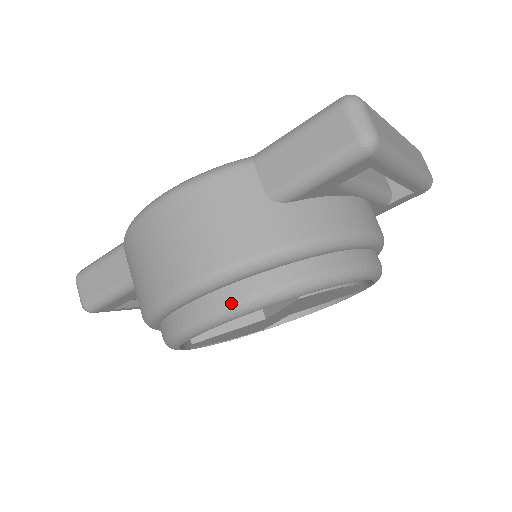
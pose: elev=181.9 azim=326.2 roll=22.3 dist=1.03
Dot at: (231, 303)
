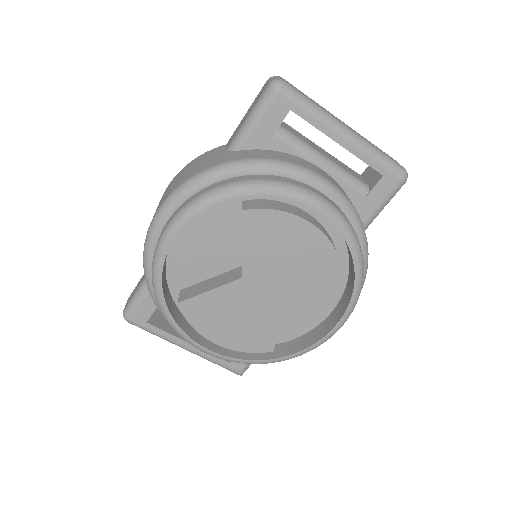
Dot at: (183, 207)
